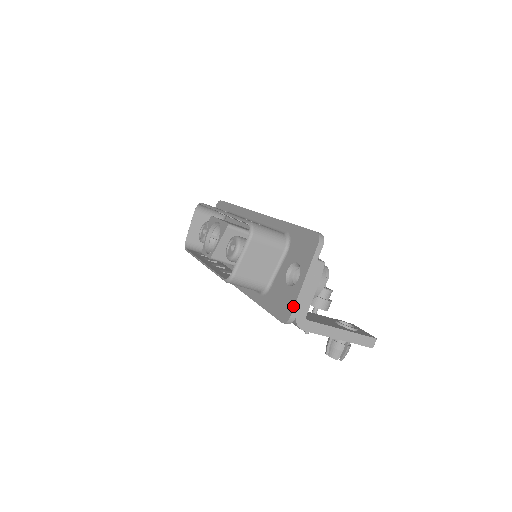
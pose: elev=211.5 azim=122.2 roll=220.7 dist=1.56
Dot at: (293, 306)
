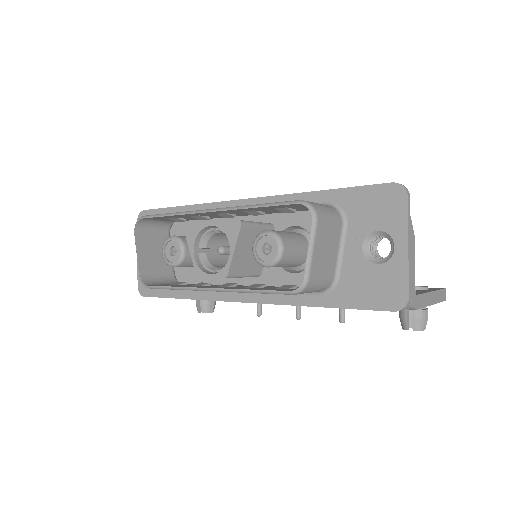
Dot at: (406, 284)
